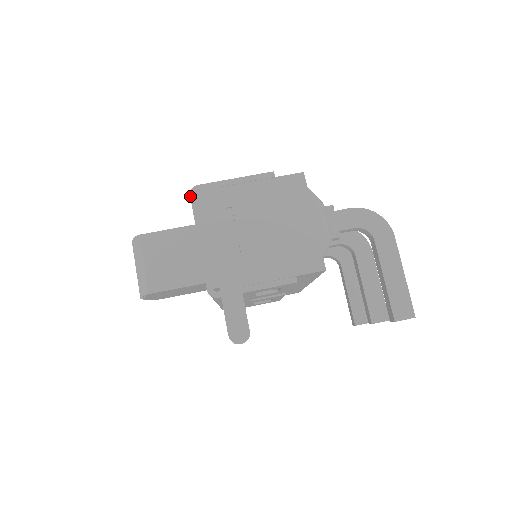
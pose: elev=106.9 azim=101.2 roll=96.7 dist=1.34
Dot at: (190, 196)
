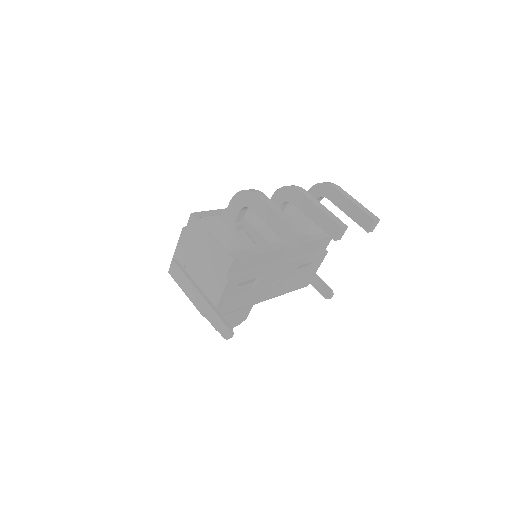
Dot at: occluded
